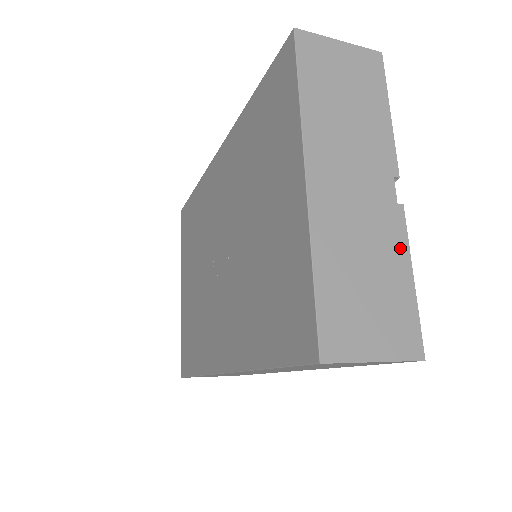
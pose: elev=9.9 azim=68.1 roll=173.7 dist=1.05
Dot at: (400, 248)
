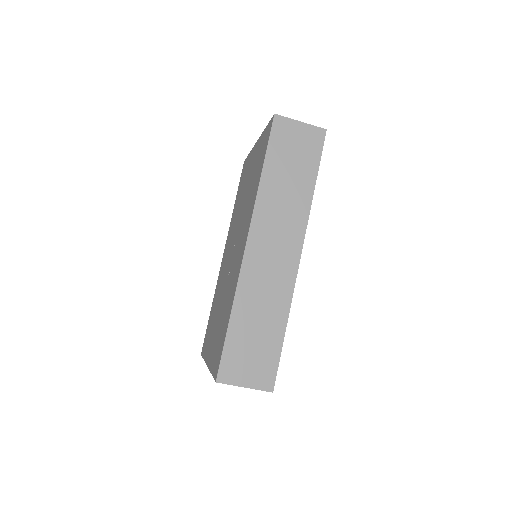
Dot at: occluded
